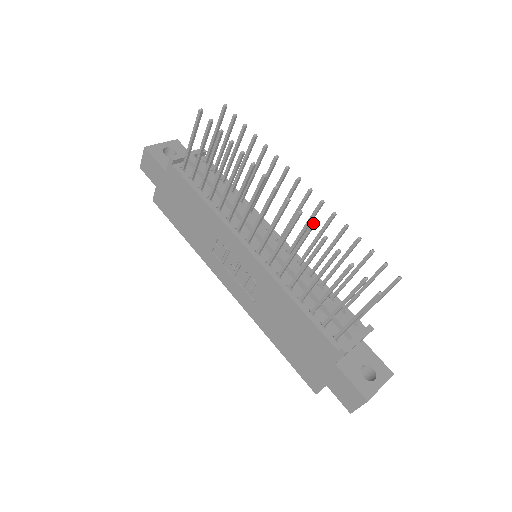
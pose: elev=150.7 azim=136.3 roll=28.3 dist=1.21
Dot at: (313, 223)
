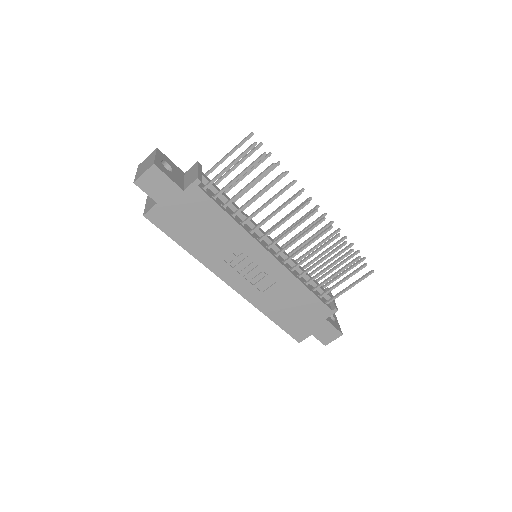
Dot at: occluded
